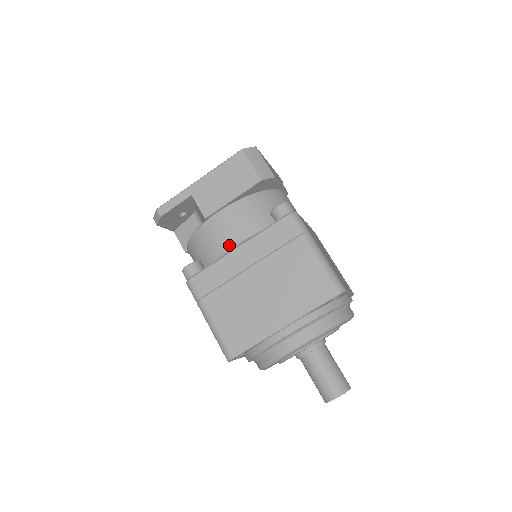
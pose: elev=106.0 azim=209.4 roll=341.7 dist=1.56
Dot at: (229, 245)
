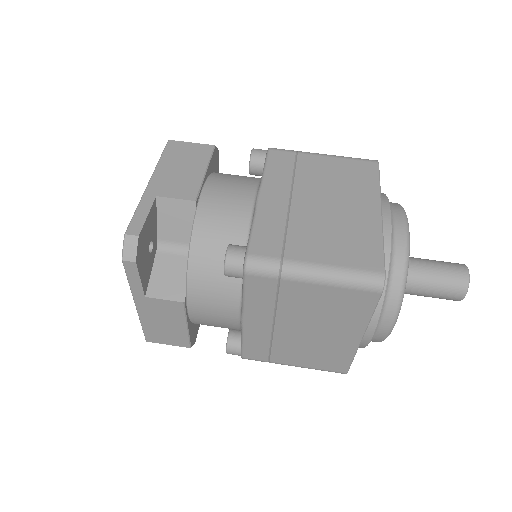
Dot at: (247, 203)
